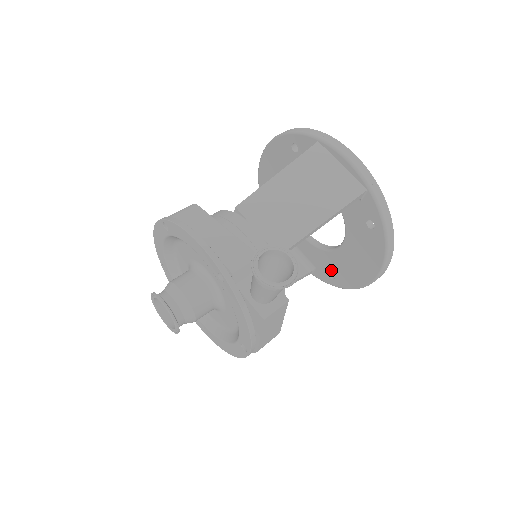
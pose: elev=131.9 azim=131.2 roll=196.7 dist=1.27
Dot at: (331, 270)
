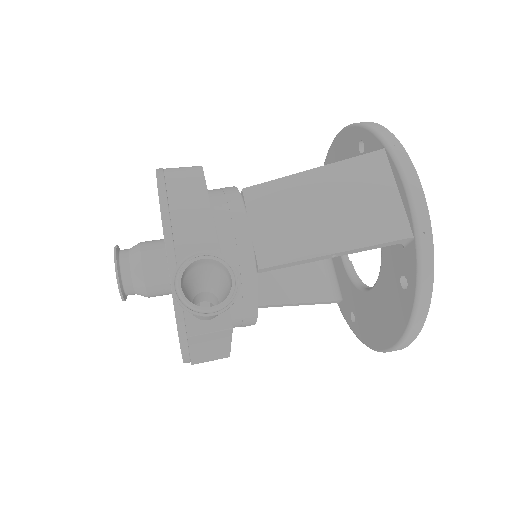
Dot at: (354, 311)
